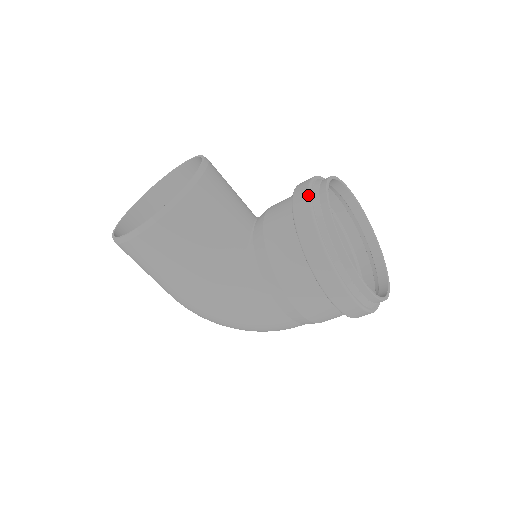
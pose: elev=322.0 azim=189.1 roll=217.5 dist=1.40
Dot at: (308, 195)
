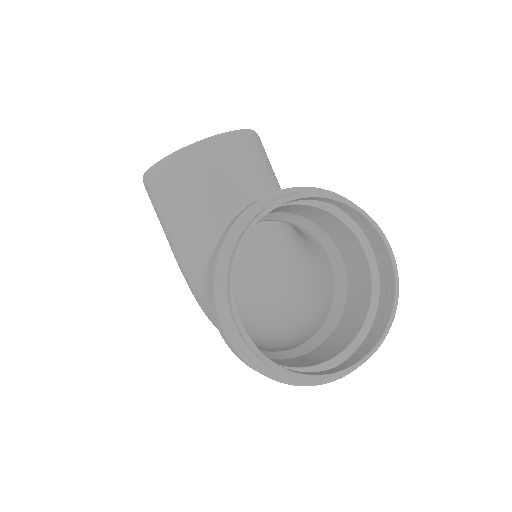
Dot at: (257, 200)
